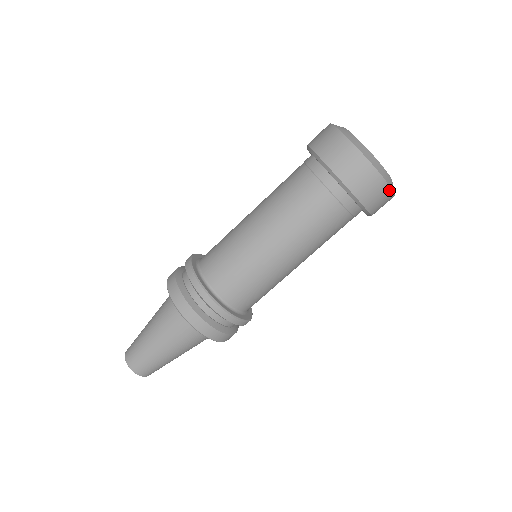
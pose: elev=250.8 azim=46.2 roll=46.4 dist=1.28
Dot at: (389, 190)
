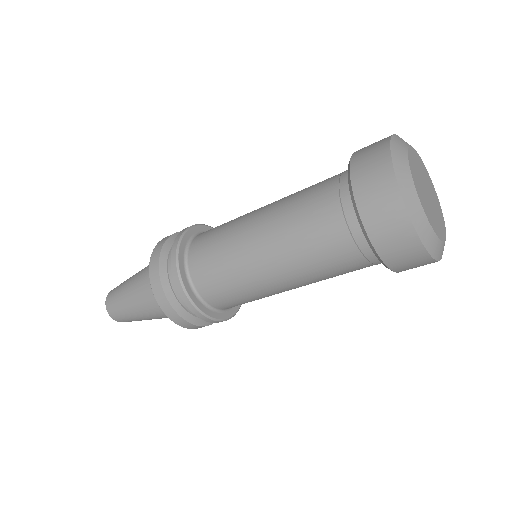
Dot at: occluded
